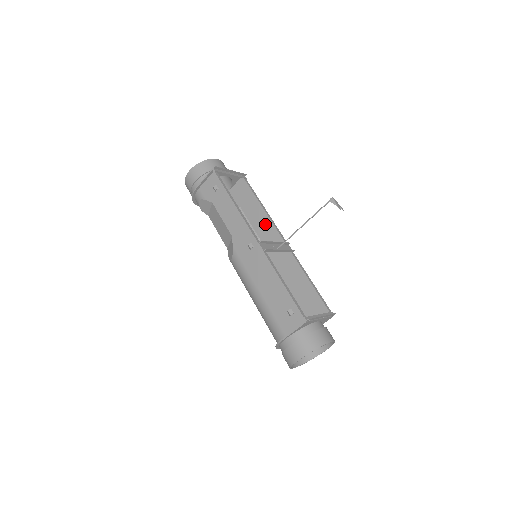
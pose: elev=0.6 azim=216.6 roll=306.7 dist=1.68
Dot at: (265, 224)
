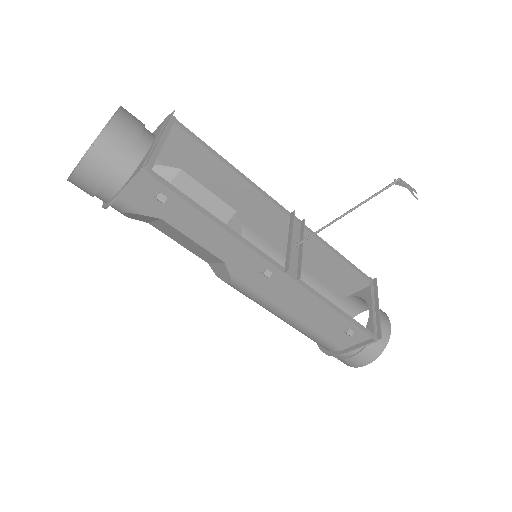
Dot at: (243, 193)
